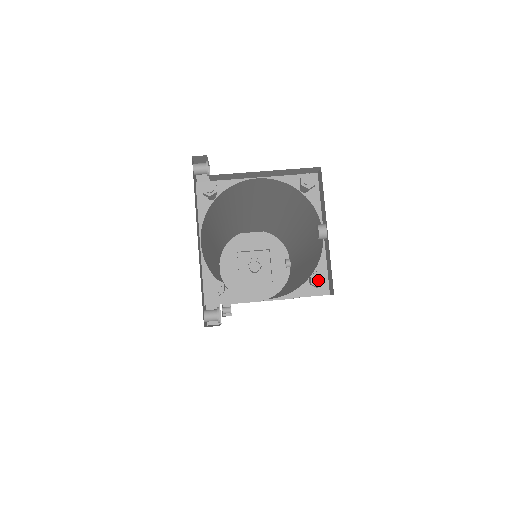
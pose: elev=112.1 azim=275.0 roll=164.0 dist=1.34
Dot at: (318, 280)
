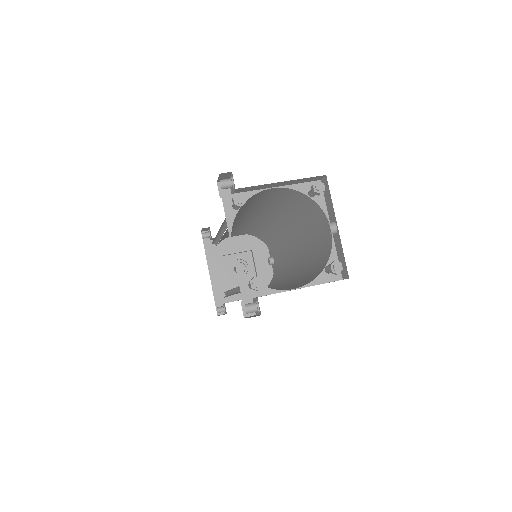
Dot at: (337, 268)
